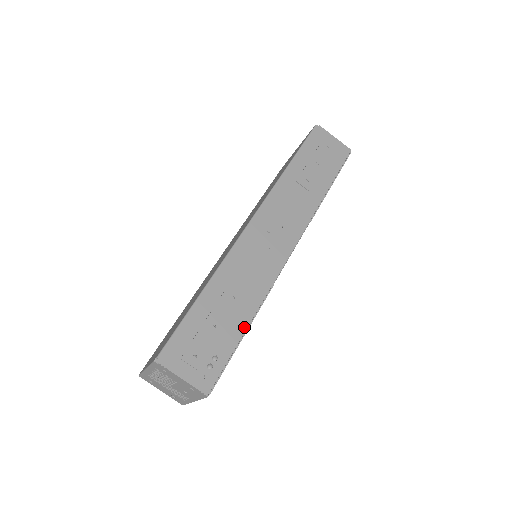
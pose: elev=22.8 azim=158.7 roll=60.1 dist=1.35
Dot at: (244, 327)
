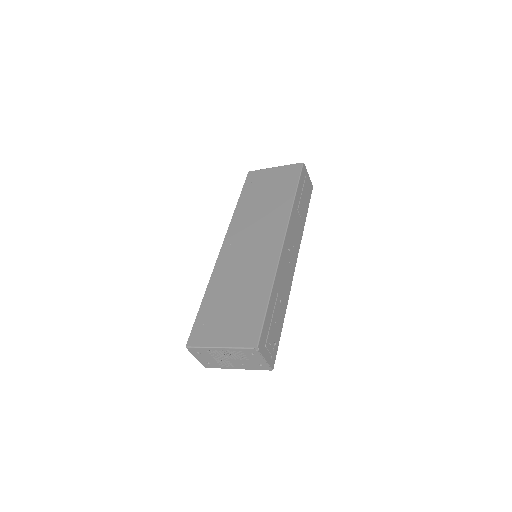
Dot at: (283, 321)
